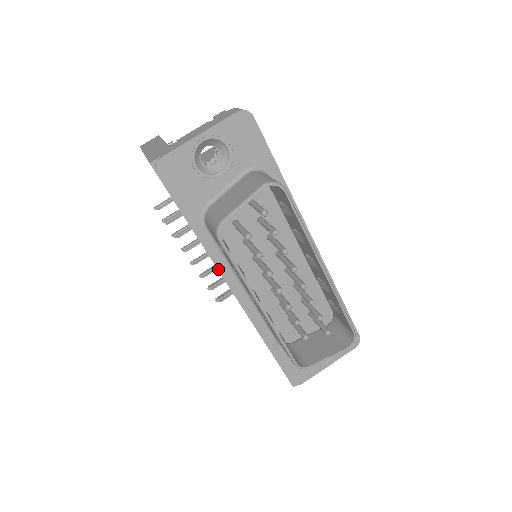
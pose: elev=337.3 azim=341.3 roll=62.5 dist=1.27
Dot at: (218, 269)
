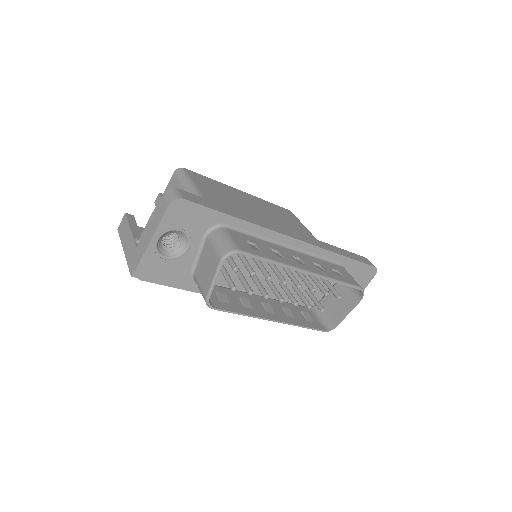
Dot at: occluded
